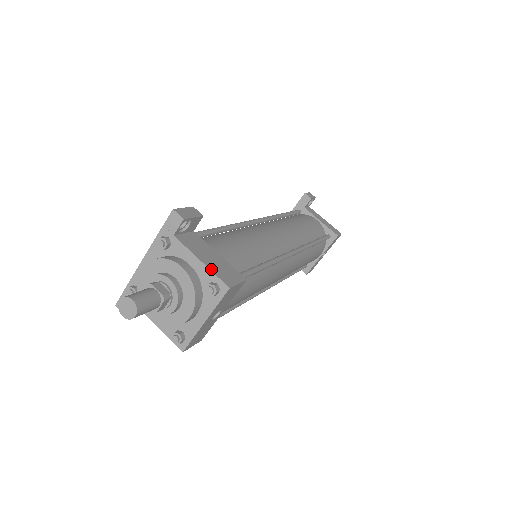
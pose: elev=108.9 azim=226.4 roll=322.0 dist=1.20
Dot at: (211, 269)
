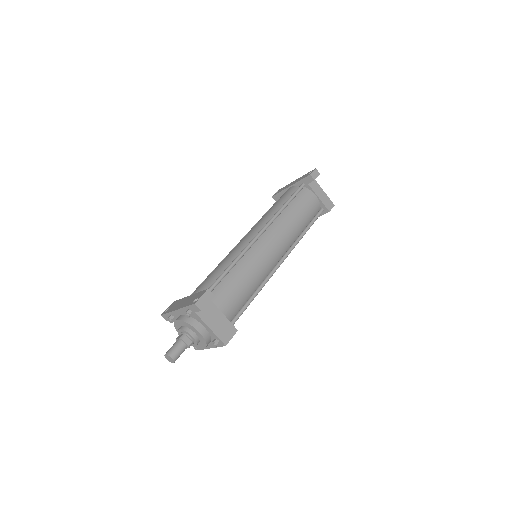
Dot at: (216, 334)
